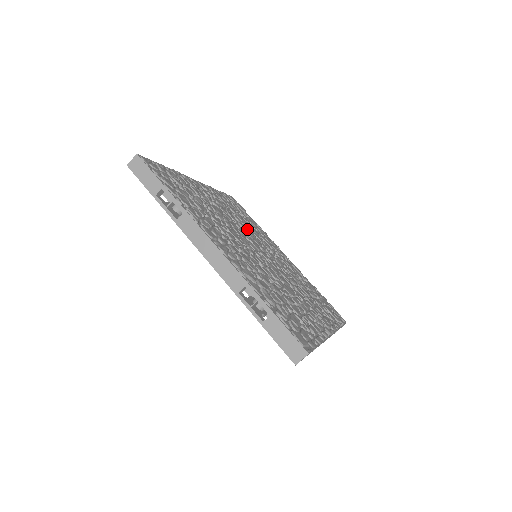
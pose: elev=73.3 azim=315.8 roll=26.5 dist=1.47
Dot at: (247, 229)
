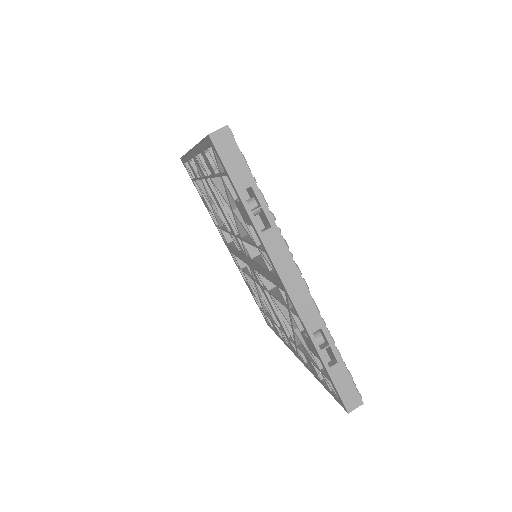
Dot at: occluded
